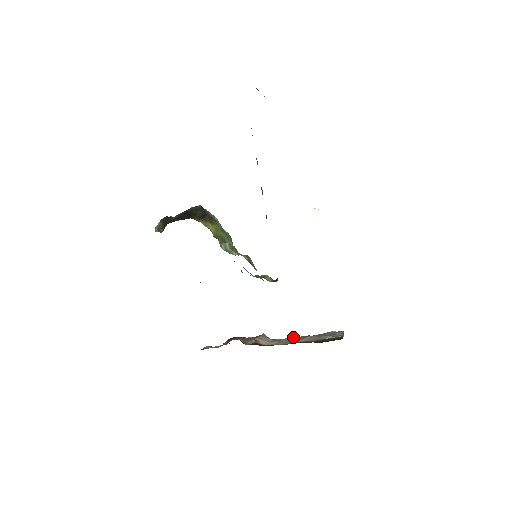
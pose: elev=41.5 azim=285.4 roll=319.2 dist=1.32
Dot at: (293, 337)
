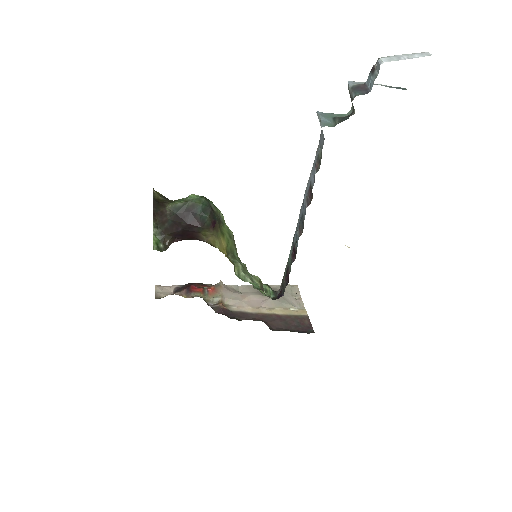
Dot at: (249, 286)
